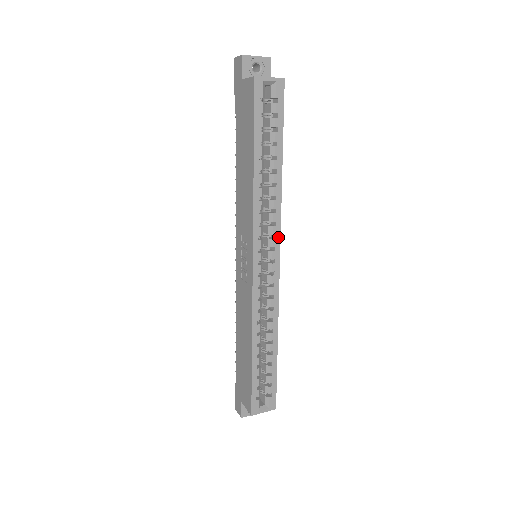
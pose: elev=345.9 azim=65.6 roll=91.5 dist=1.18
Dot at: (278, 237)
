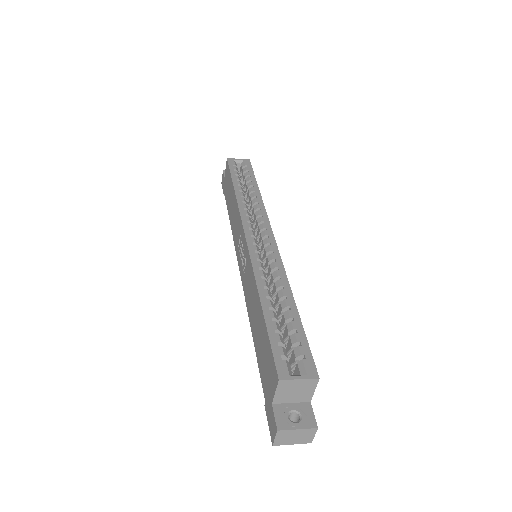
Dot at: (267, 223)
